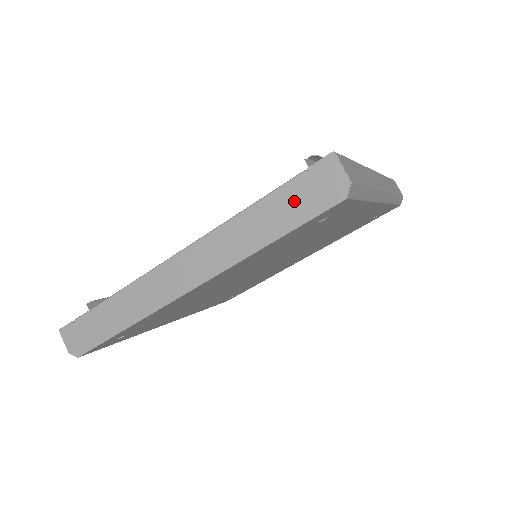
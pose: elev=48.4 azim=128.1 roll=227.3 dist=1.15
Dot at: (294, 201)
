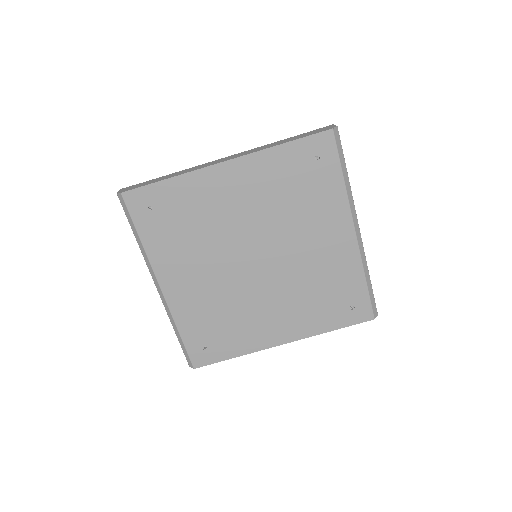
Dot at: (306, 134)
